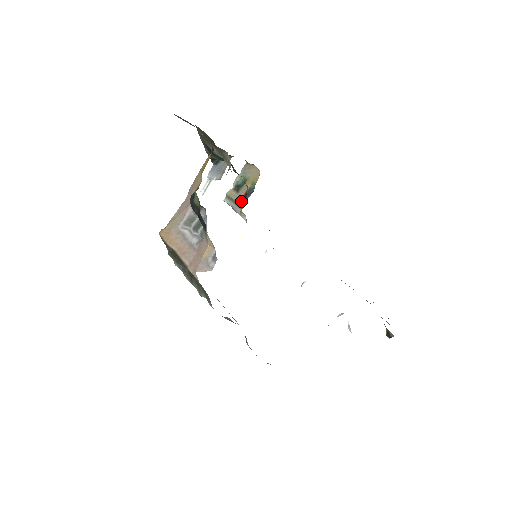
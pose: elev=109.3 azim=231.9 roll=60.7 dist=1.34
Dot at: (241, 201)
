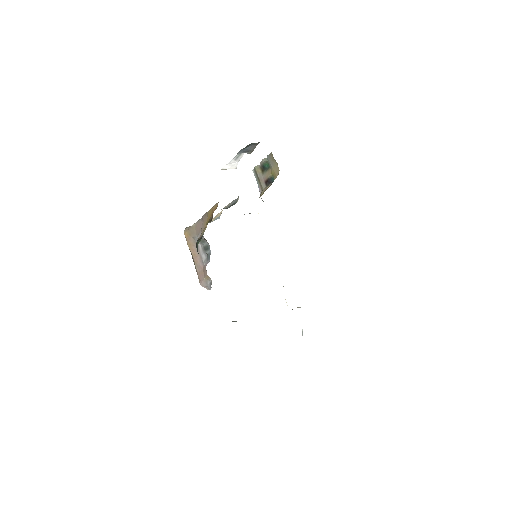
Dot at: (263, 184)
